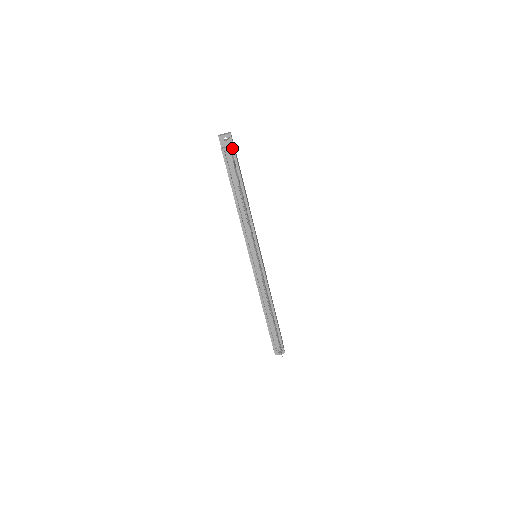
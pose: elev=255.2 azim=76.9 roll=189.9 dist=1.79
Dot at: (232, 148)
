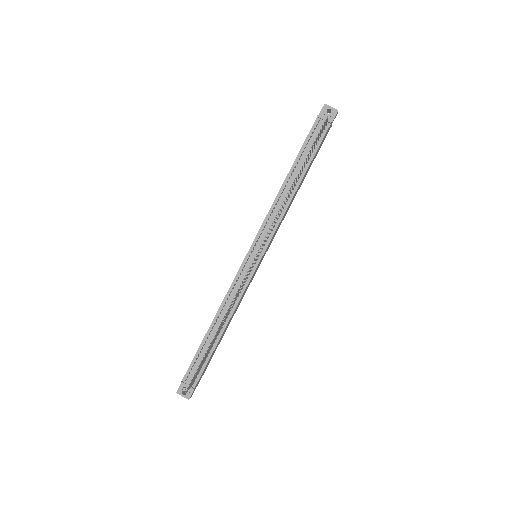
Dot at: (329, 123)
